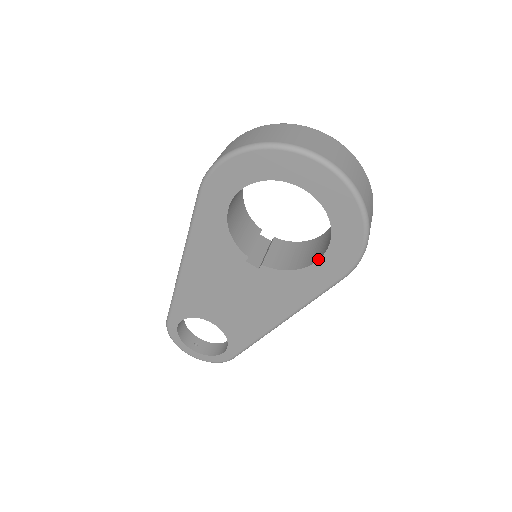
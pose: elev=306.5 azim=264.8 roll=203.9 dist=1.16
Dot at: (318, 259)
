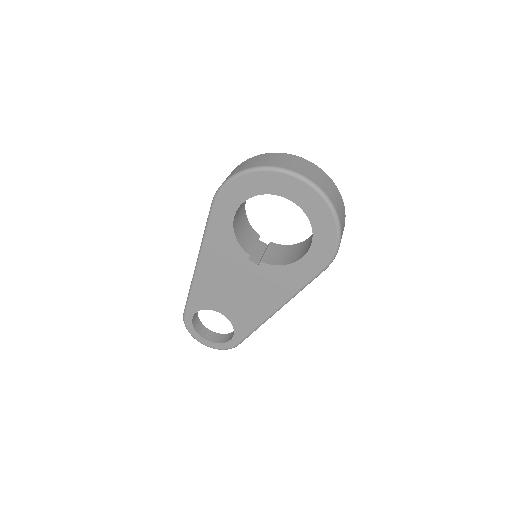
Dot at: (304, 255)
